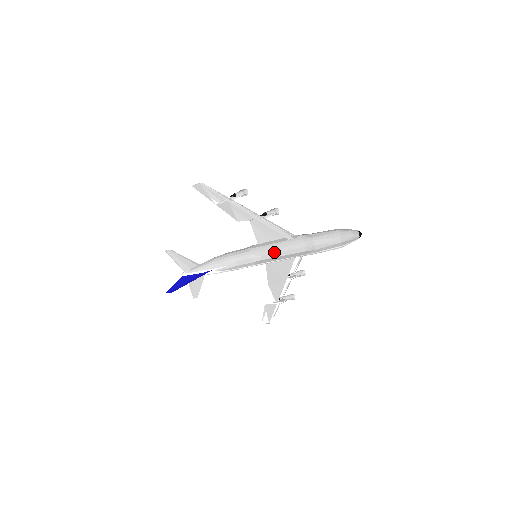
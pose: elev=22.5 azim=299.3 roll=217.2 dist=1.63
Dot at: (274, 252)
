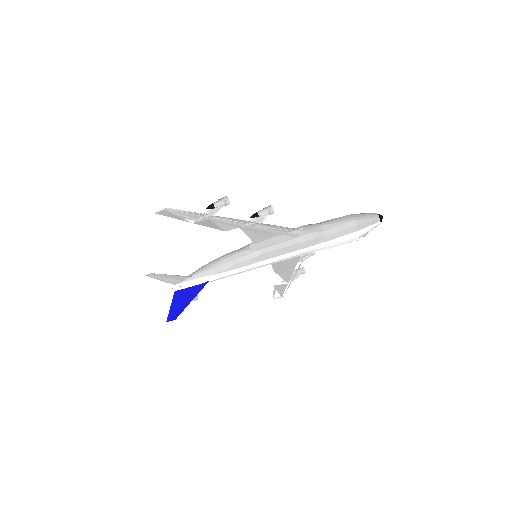
Dot at: occluded
